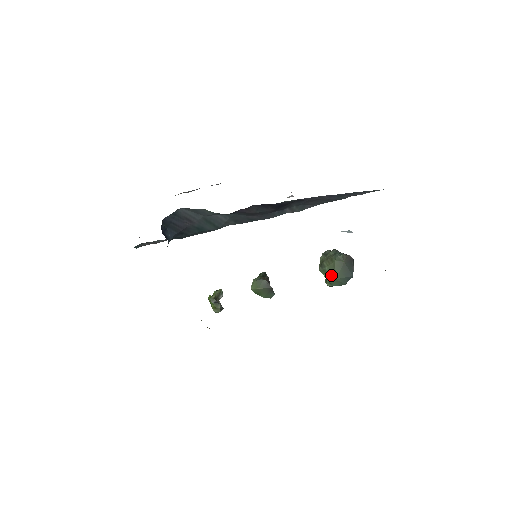
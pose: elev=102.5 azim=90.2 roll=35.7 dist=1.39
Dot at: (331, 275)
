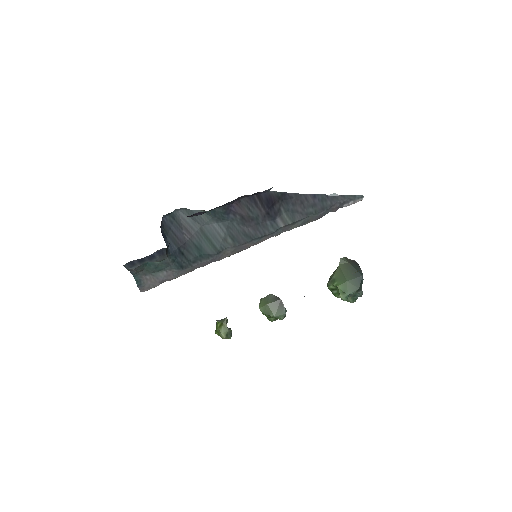
Dot at: (340, 280)
